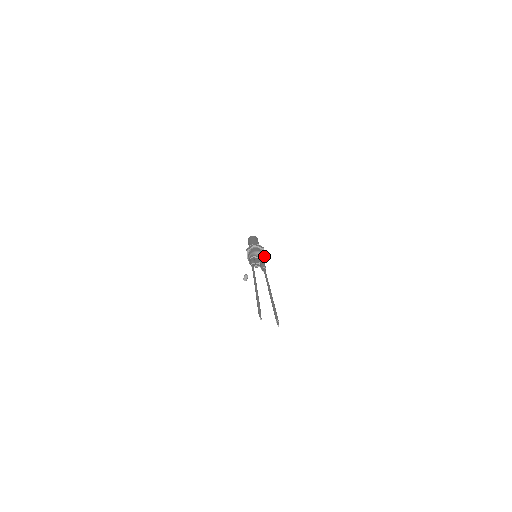
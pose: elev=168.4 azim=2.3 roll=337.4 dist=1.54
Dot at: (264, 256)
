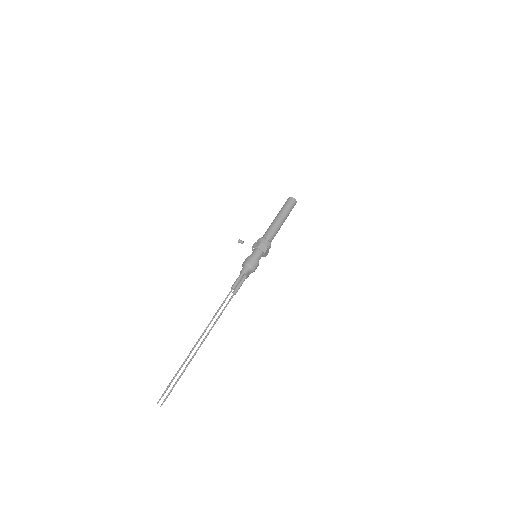
Dot at: occluded
